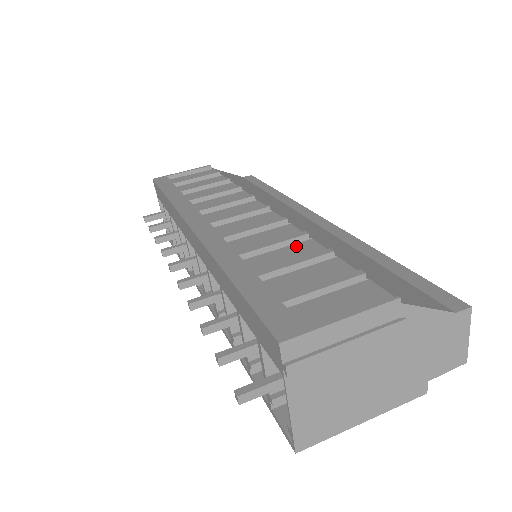
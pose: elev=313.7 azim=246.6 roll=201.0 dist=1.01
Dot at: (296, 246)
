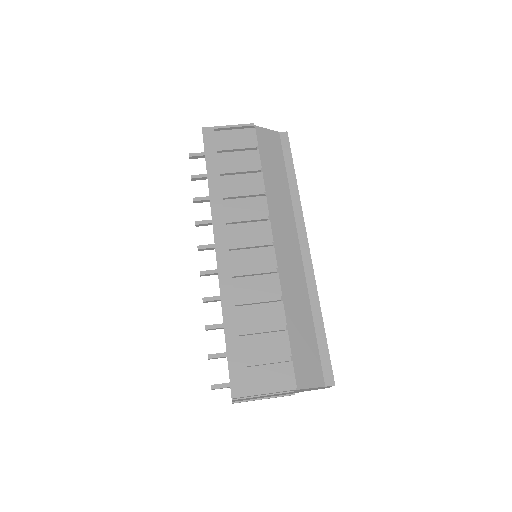
Dot at: (271, 306)
